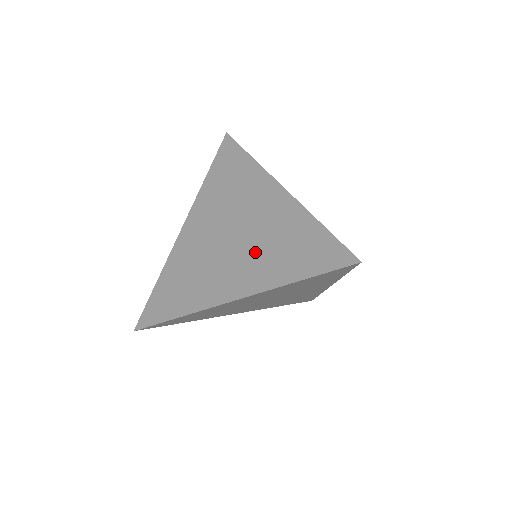
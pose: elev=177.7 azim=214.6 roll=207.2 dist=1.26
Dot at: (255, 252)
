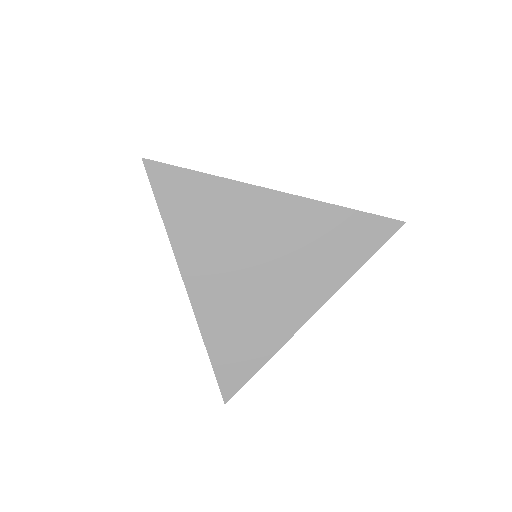
Dot at: occluded
